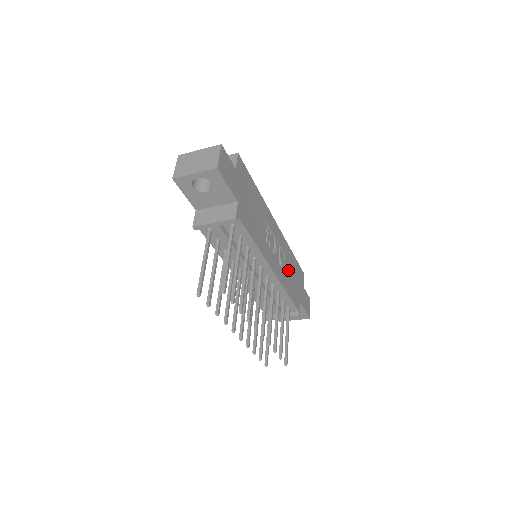
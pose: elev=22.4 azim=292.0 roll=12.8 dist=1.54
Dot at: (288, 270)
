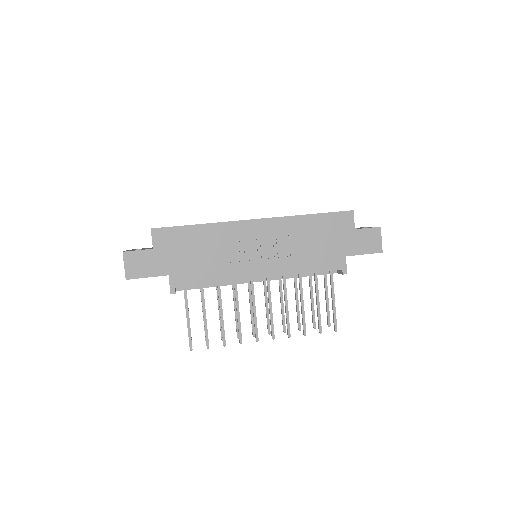
Dot at: (301, 246)
